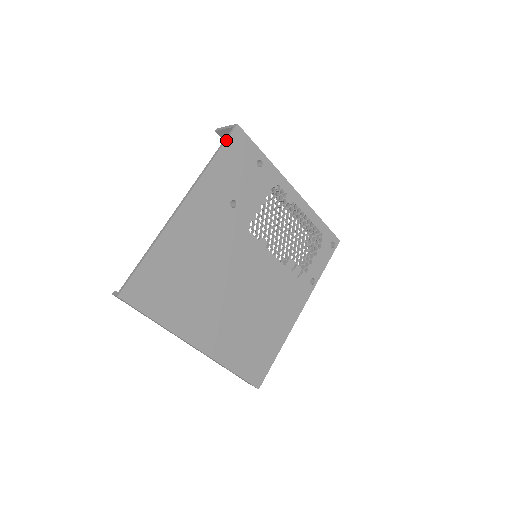
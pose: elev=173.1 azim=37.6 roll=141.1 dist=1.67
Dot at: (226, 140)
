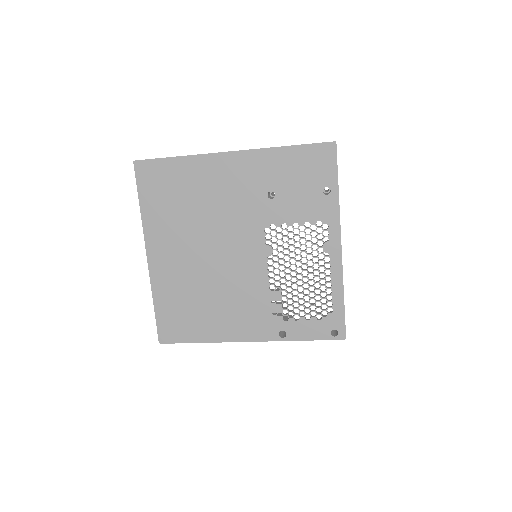
Dot at: (313, 144)
